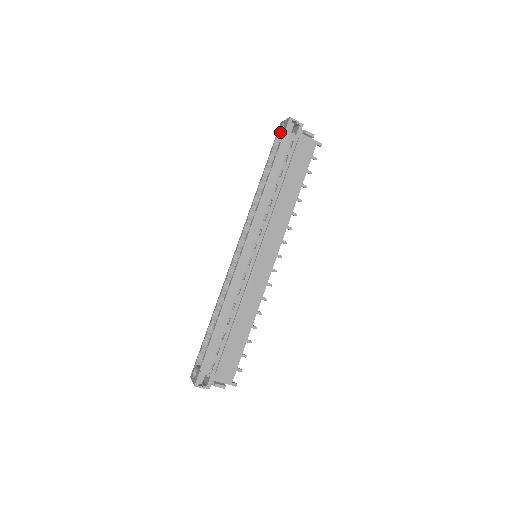
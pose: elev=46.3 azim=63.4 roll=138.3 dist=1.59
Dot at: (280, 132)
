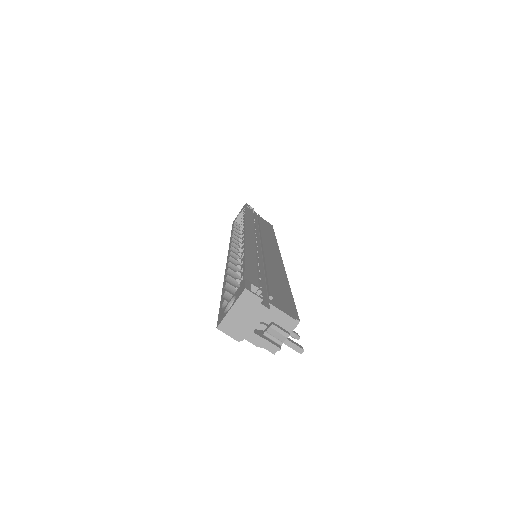
Dot at: occluded
